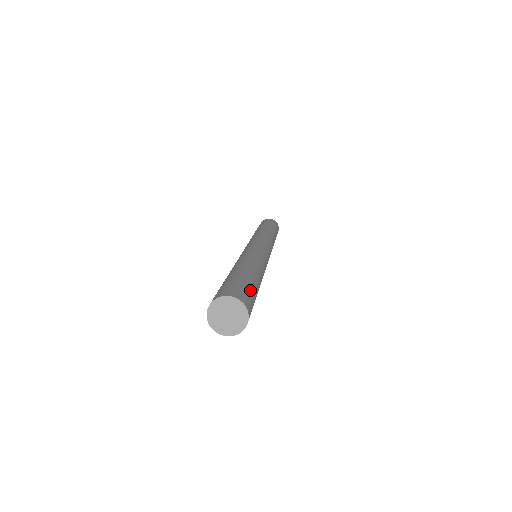
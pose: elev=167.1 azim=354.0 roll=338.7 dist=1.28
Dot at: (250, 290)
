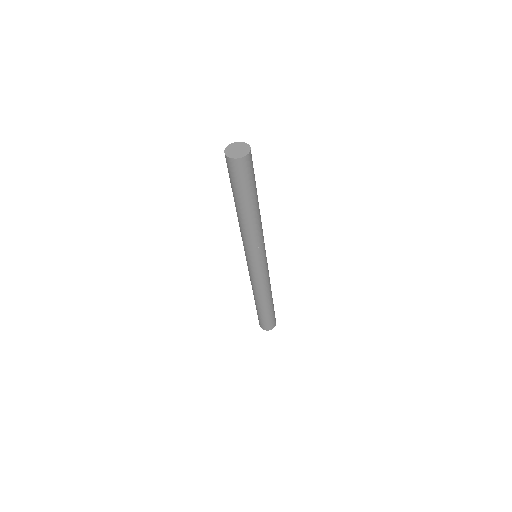
Dot at: occluded
